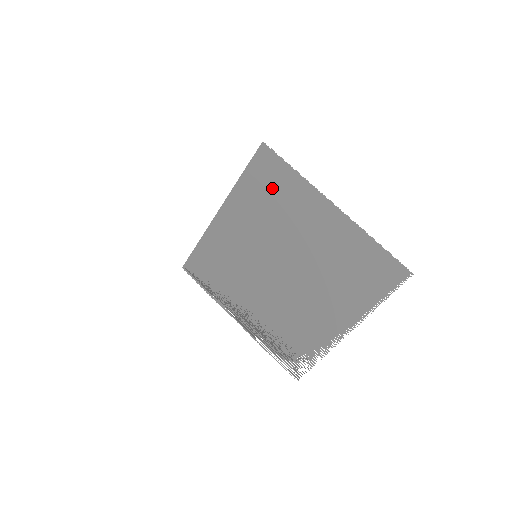
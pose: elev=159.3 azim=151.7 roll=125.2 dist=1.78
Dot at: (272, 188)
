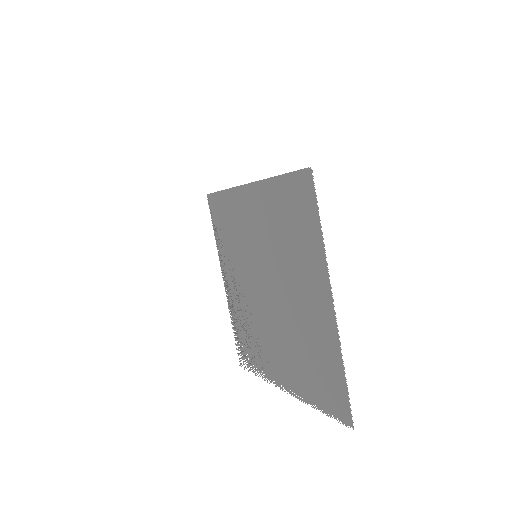
Dot at: (295, 220)
